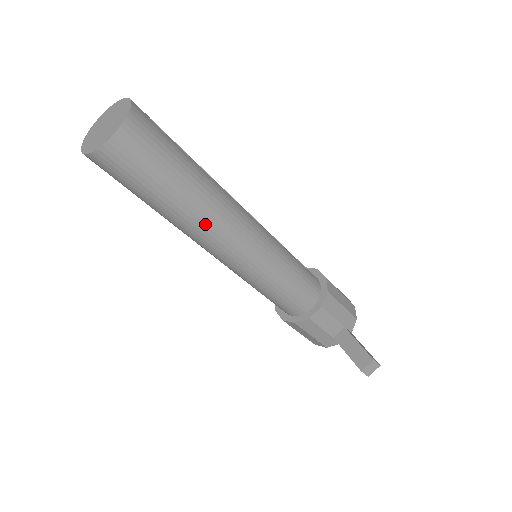
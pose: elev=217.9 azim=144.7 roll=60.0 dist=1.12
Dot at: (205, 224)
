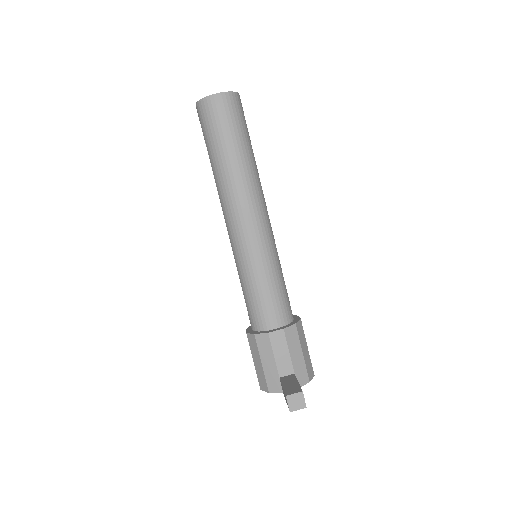
Dot at: (235, 185)
